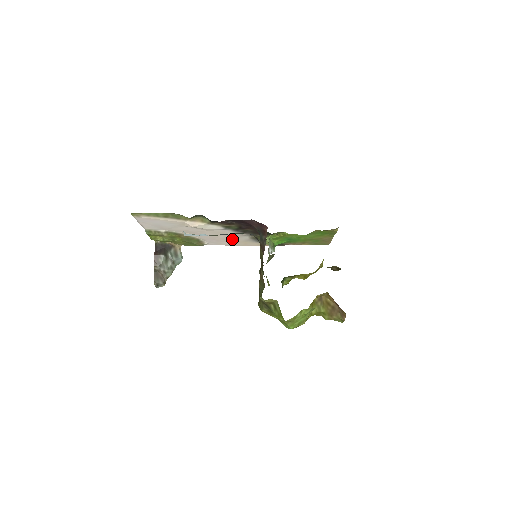
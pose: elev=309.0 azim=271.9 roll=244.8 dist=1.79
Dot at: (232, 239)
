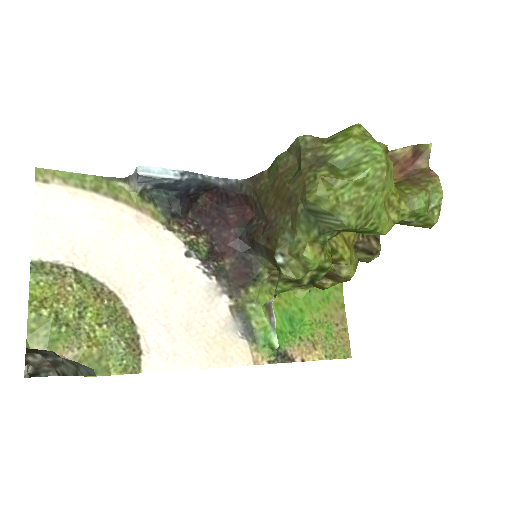
Dot at: (198, 322)
